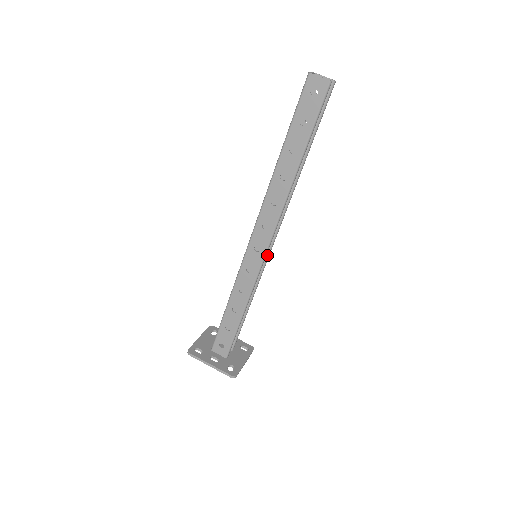
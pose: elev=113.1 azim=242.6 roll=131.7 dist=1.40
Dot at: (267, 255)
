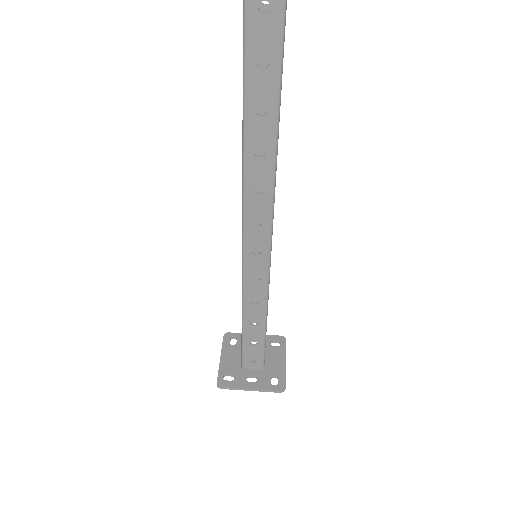
Dot at: occluded
